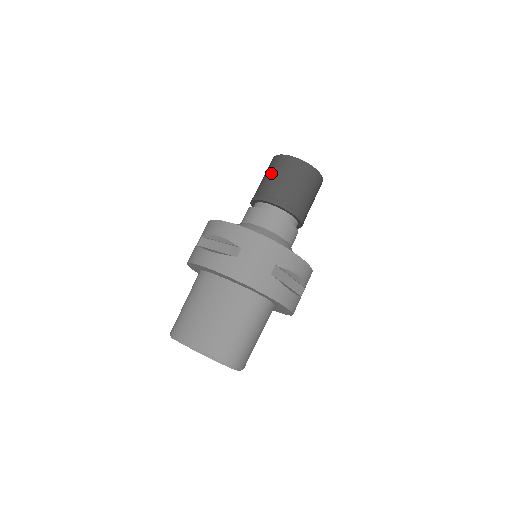
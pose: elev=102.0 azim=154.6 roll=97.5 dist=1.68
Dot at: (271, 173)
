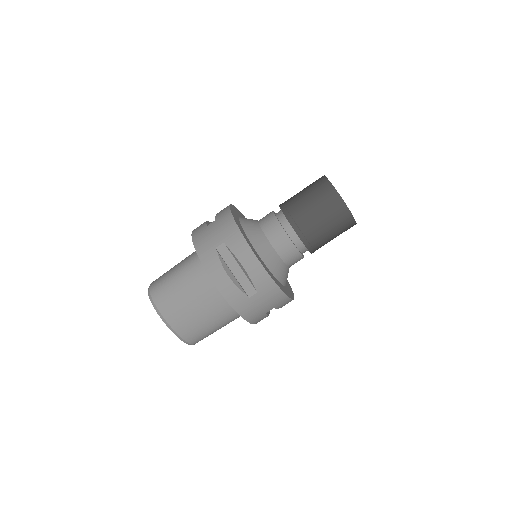
Dot at: (320, 209)
